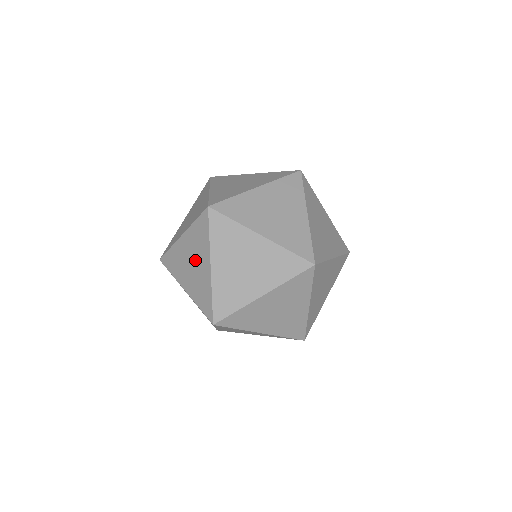
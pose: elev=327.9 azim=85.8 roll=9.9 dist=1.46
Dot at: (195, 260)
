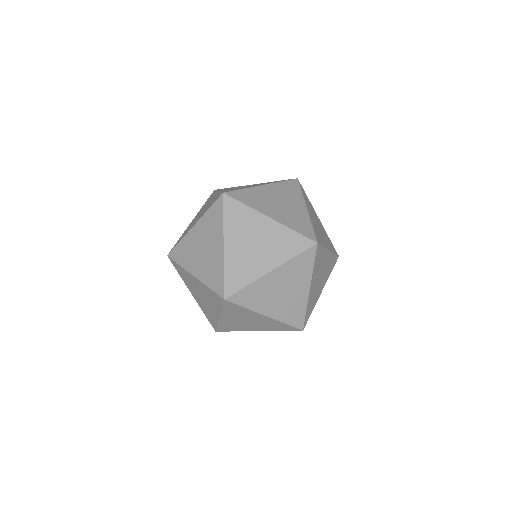
Dot at: (204, 208)
